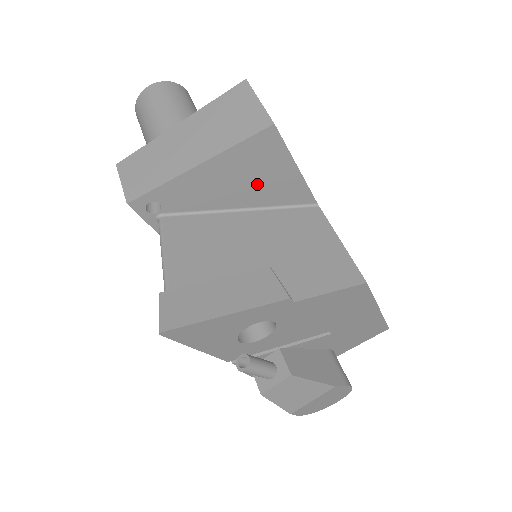
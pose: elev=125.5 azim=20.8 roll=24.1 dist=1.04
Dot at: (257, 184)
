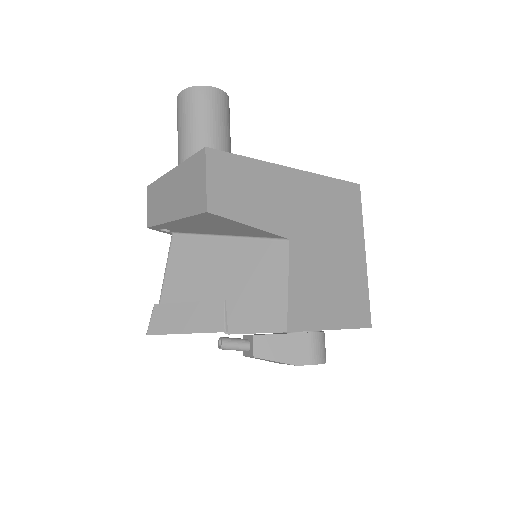
Dot at: (226, 229)
